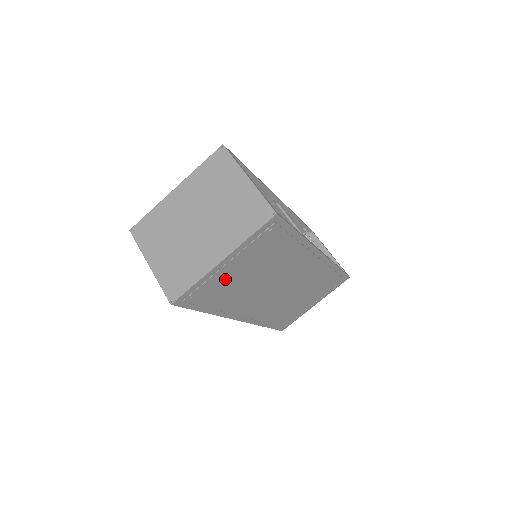
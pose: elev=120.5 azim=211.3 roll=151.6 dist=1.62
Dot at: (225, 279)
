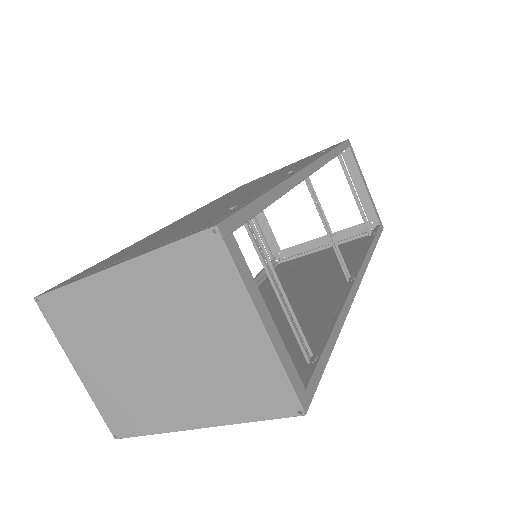
Dot at: occluded
